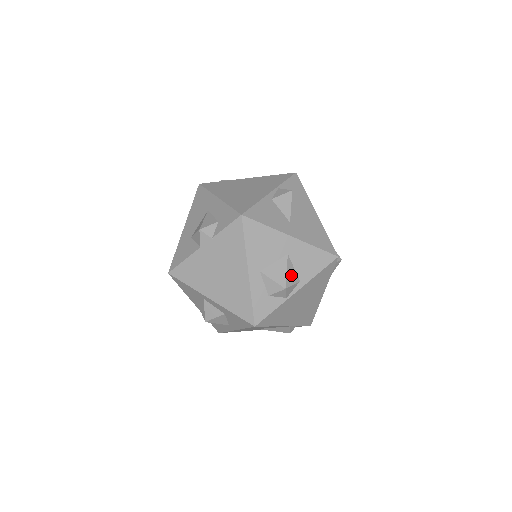
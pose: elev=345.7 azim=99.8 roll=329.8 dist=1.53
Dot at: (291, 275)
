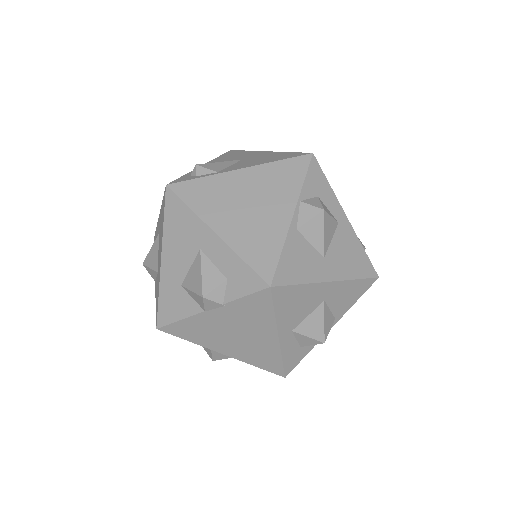
Dot at: (328, 321)
